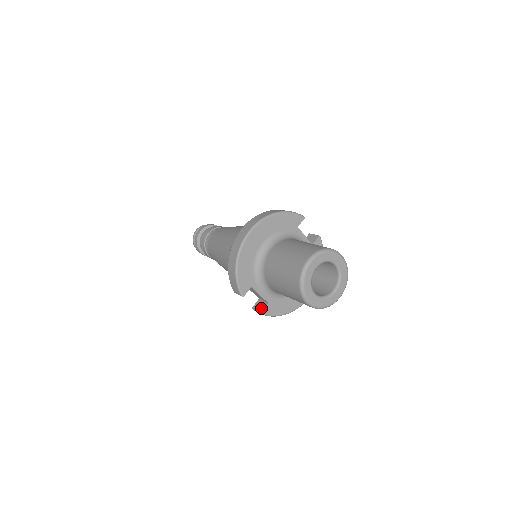
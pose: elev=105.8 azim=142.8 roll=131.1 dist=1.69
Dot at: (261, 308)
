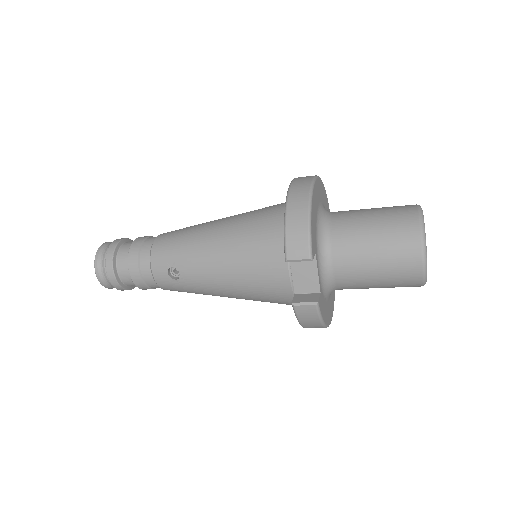
Dot at: (313, 298)
